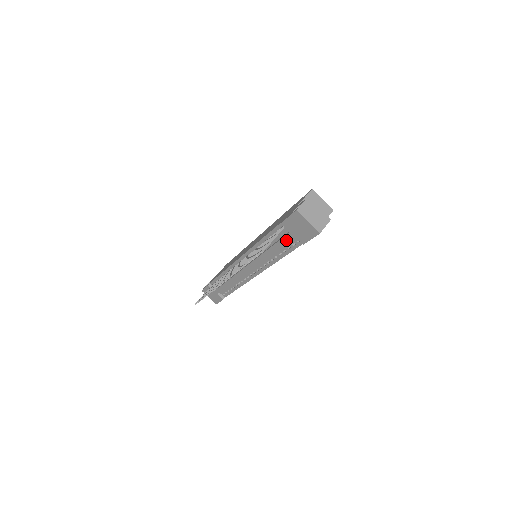
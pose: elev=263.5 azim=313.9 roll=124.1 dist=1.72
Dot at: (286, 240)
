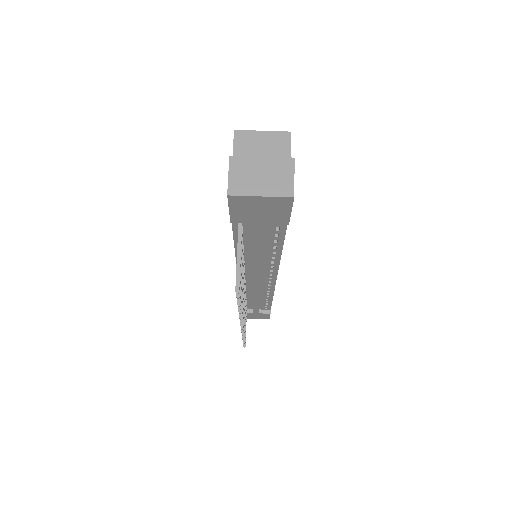
Dot at: (261, 234)
